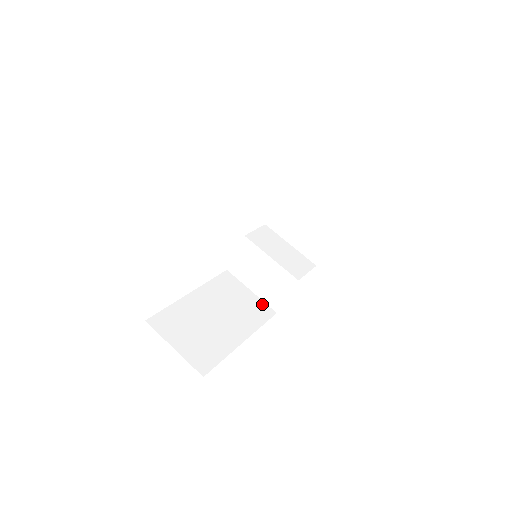
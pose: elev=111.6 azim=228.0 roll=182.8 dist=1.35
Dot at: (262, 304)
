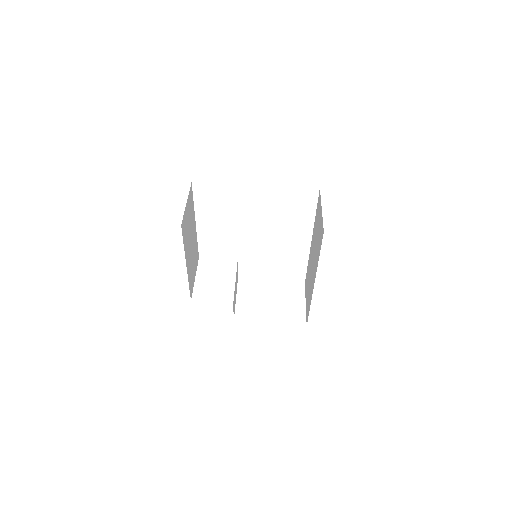
Dot at: (193, 287)
